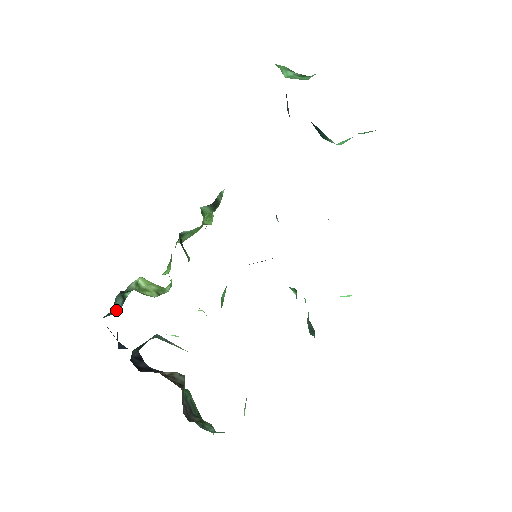
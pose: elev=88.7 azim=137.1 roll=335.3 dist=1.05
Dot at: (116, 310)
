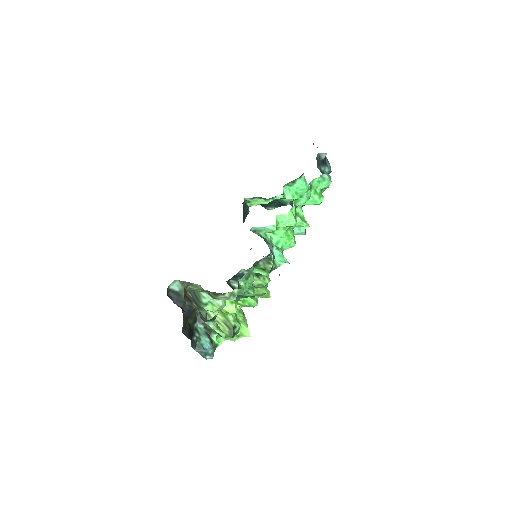
Dot at: (207, 348)
